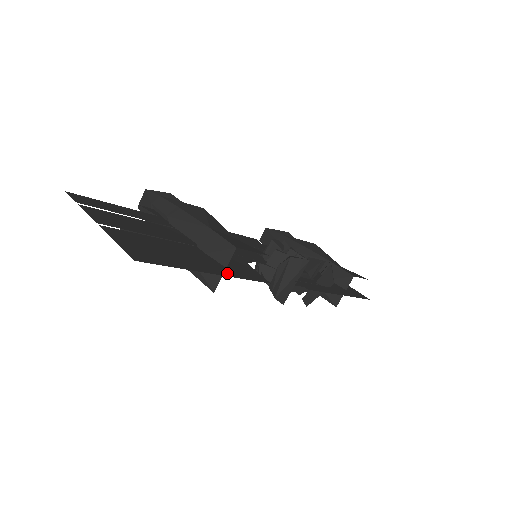
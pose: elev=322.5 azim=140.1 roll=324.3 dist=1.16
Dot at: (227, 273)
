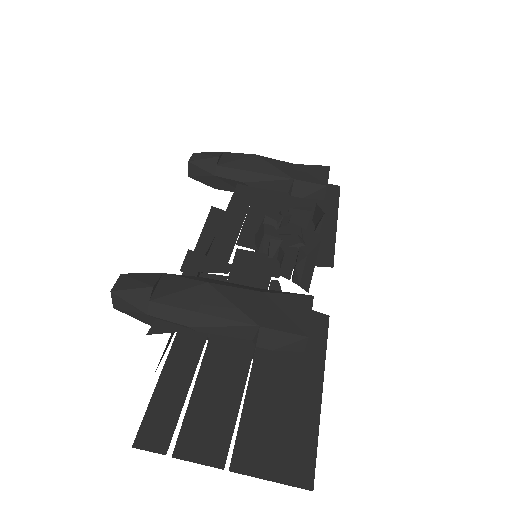
Dot at: (317, 365)
